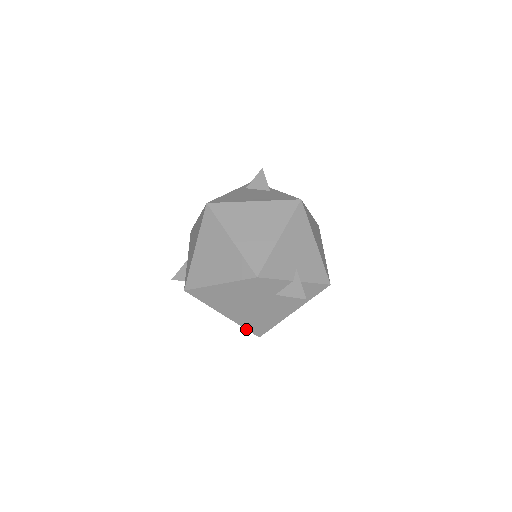
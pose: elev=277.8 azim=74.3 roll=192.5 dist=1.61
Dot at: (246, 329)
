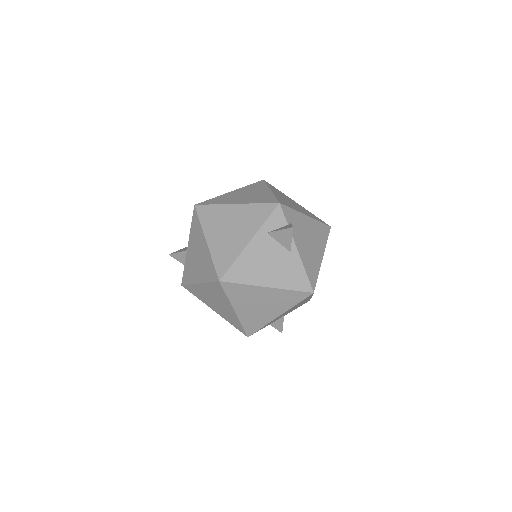
Dot at: occluded
